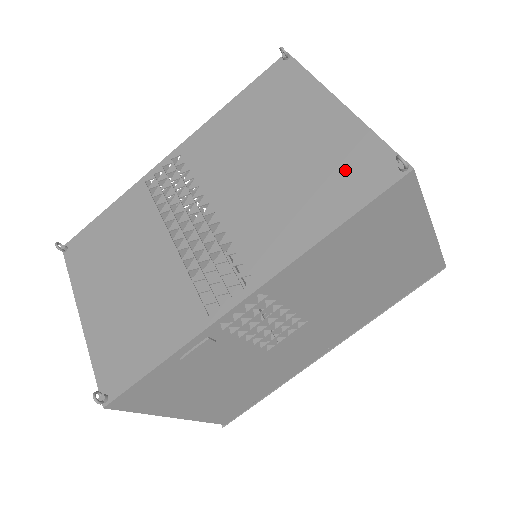
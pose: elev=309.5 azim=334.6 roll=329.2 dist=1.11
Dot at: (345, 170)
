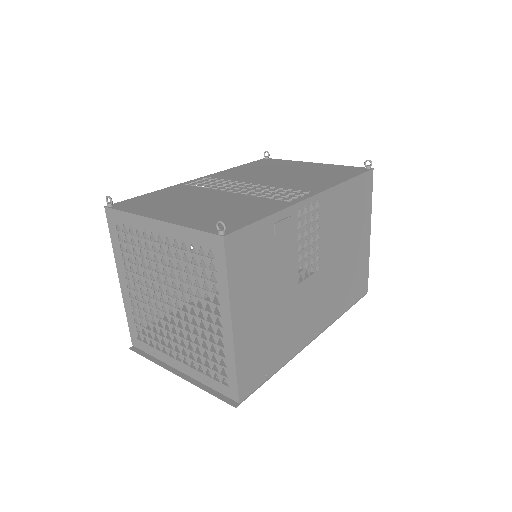
Dot at: (337, 171)
